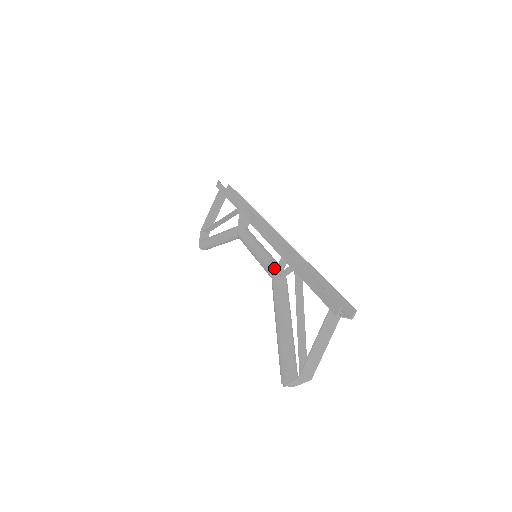
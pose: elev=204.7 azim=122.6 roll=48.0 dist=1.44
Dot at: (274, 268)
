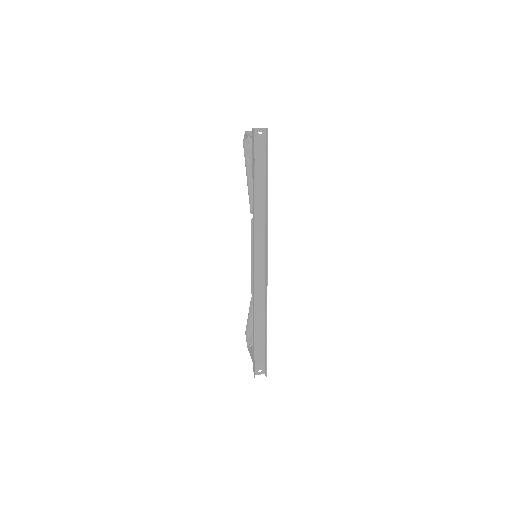
Dot at: occluded
